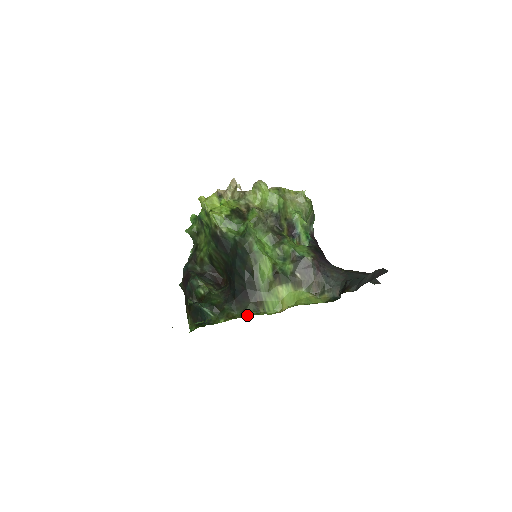
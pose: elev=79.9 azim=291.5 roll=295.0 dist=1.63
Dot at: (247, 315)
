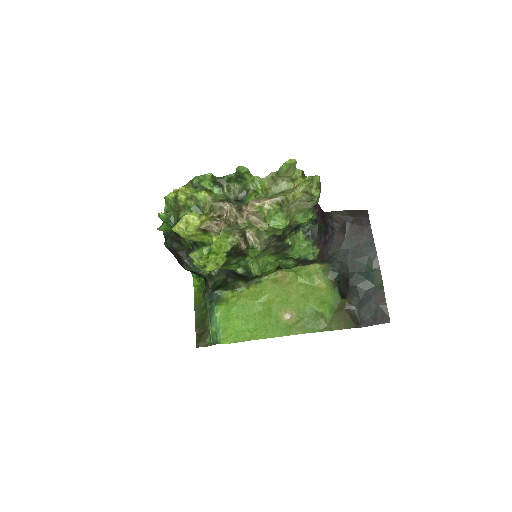
Dot at: (252, 288)
